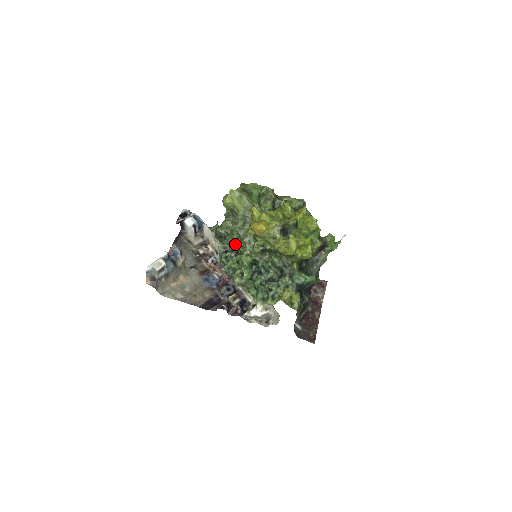
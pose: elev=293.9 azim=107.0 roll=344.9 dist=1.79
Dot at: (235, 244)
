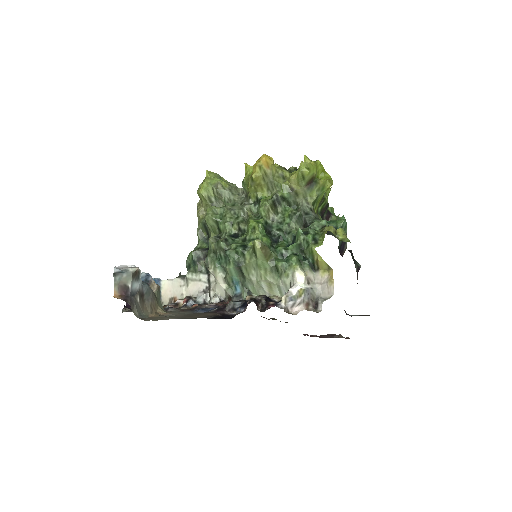
Dot at: (231, 226)
